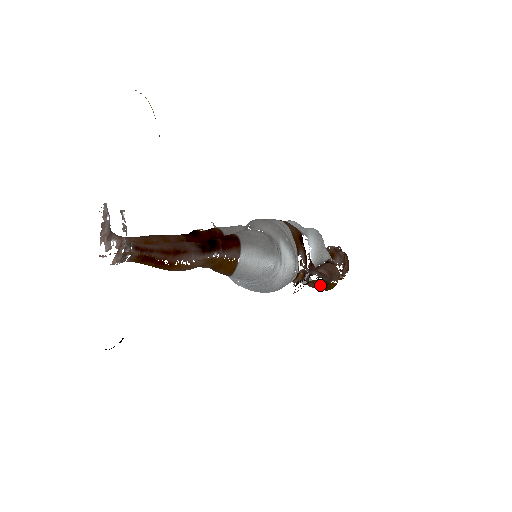
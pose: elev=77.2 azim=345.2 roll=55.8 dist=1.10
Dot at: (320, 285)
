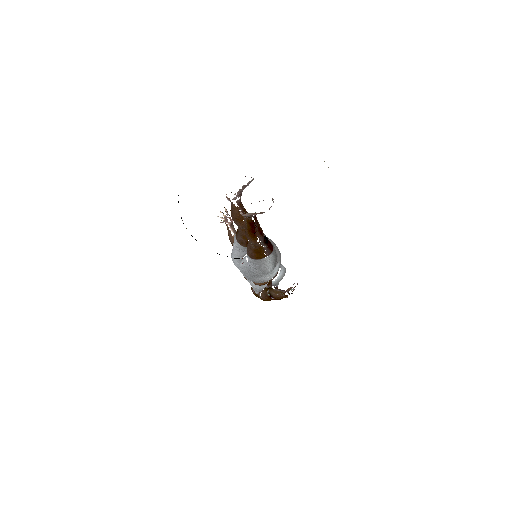
Dot at: (280, 298)
